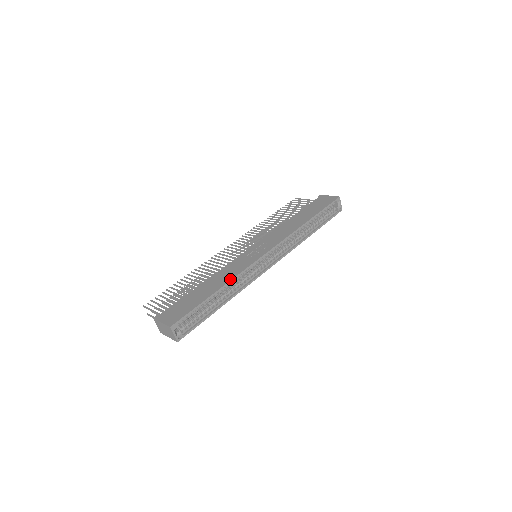
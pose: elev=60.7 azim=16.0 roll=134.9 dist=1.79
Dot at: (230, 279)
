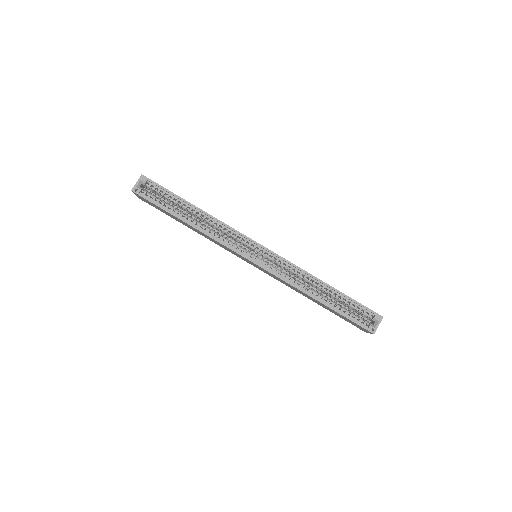
Dot at: occluded
